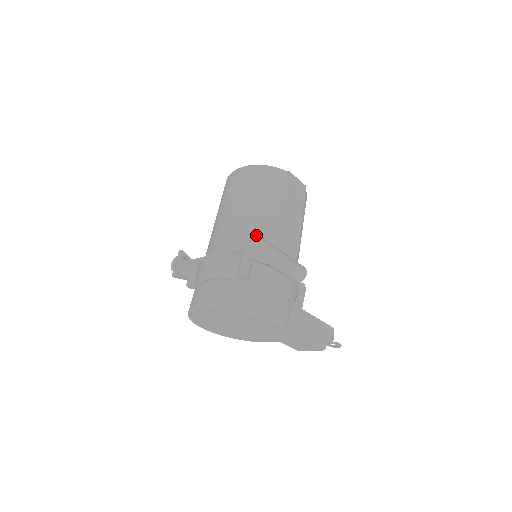
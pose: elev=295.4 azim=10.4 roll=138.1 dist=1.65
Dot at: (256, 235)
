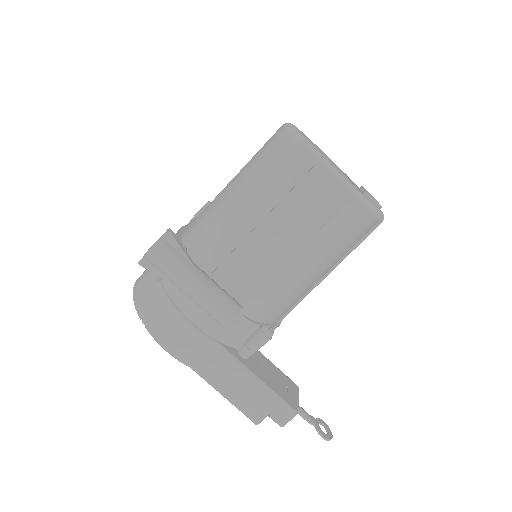
Dot at: (160, 237)
